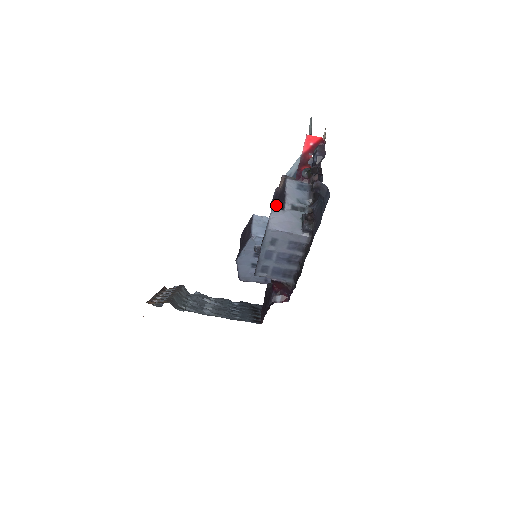
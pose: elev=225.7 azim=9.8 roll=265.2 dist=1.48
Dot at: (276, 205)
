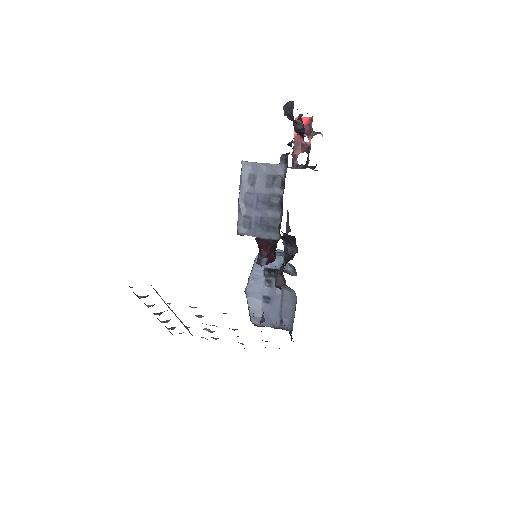
Dot at: occluded
